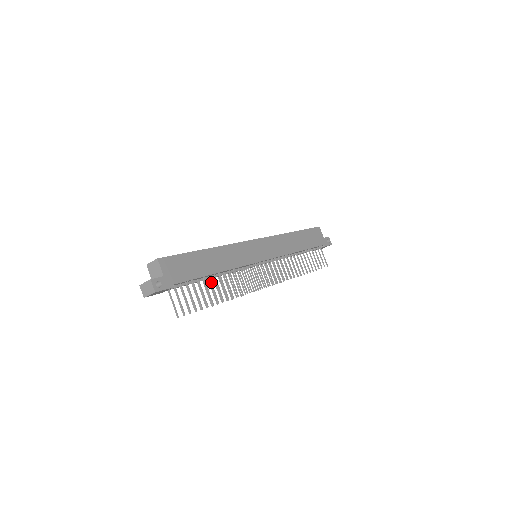
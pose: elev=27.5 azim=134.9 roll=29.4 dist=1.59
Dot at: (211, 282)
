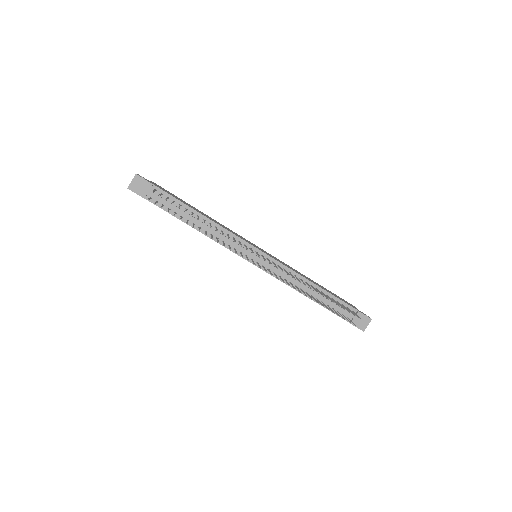
Dot at: (192, 213)
